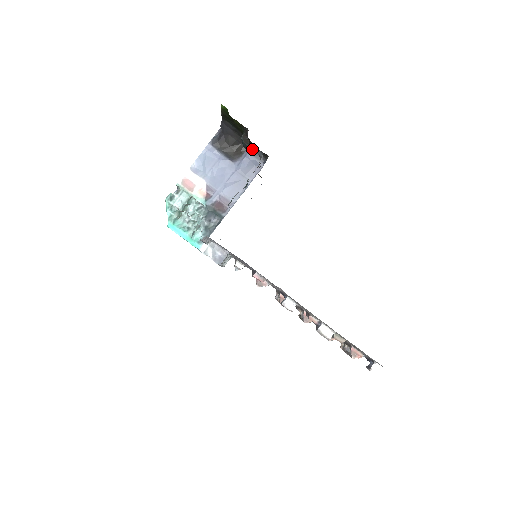
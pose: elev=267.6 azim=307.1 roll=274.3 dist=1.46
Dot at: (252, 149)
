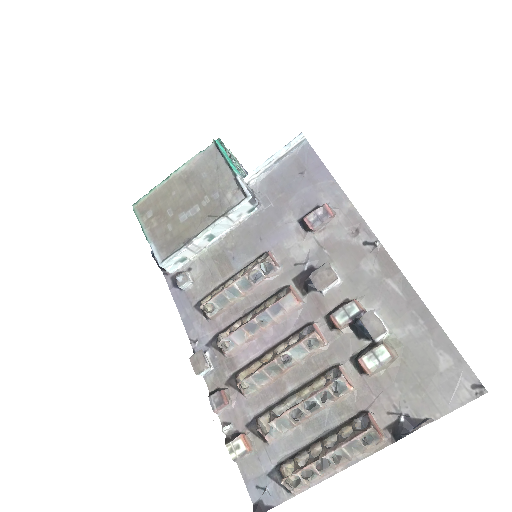
Dot at: occluded
